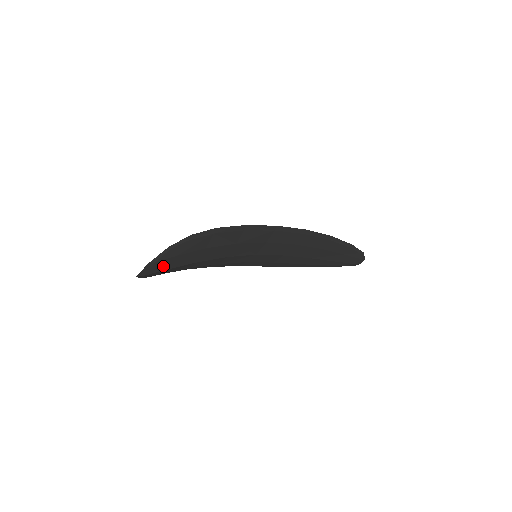
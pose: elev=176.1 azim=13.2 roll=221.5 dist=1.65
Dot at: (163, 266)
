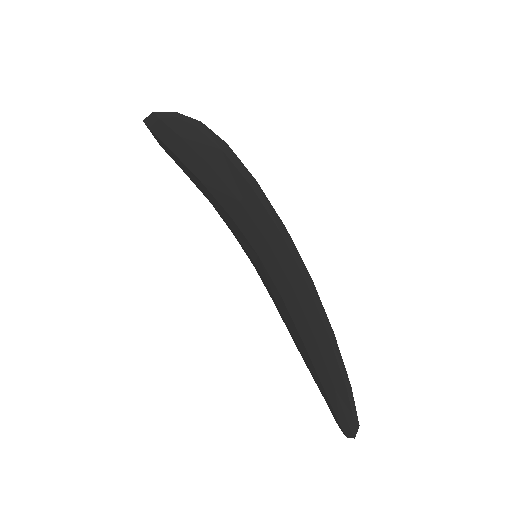
Dot at: (167, 138)
